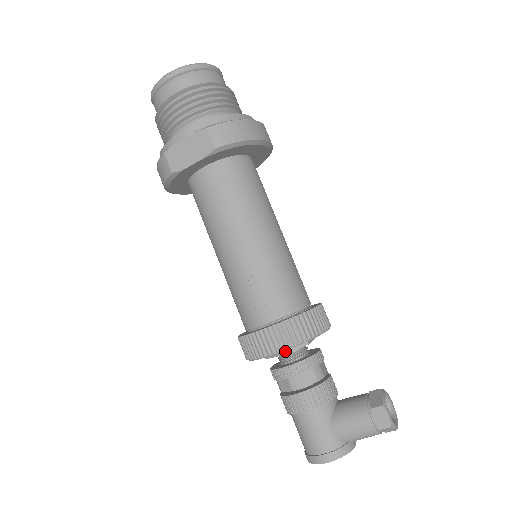
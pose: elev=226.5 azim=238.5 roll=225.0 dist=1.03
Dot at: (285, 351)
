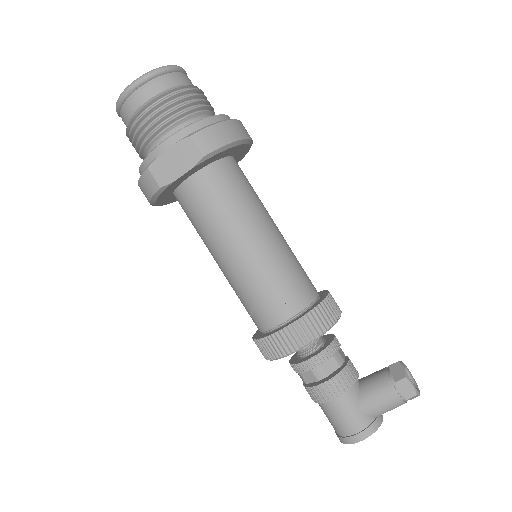
Dot at: occluded
